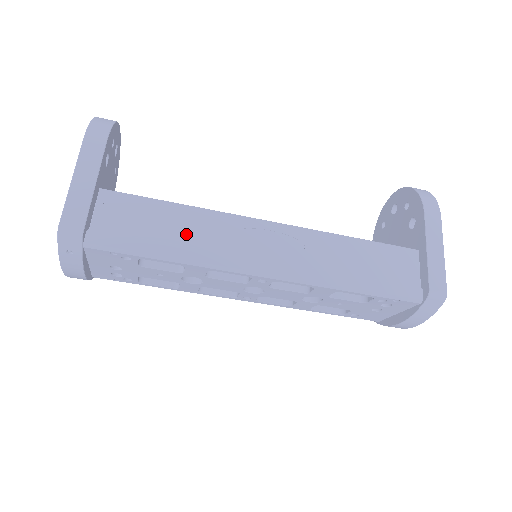
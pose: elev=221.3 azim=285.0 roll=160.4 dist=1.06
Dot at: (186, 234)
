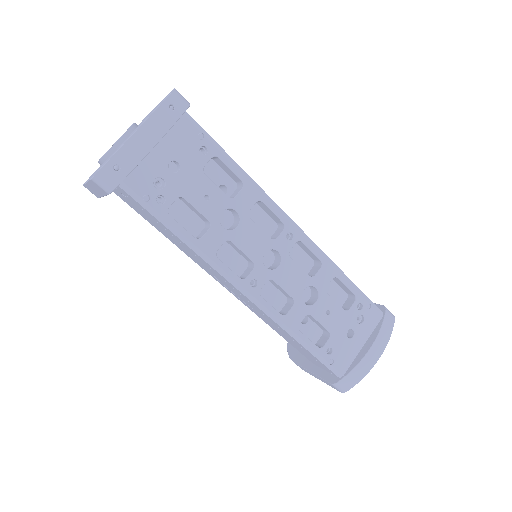
Dot at: occluded
